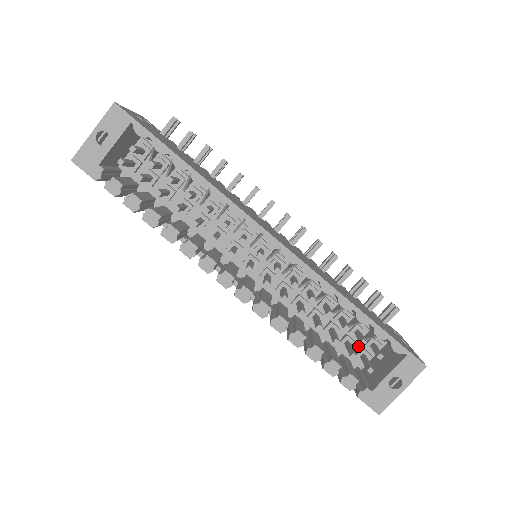
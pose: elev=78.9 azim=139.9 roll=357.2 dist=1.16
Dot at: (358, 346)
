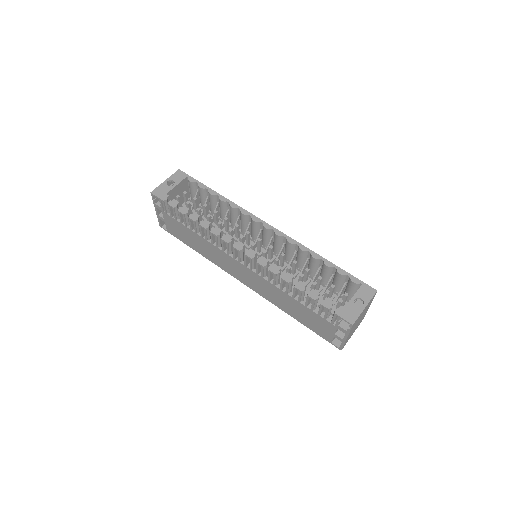
Dot at: (332, 308)
